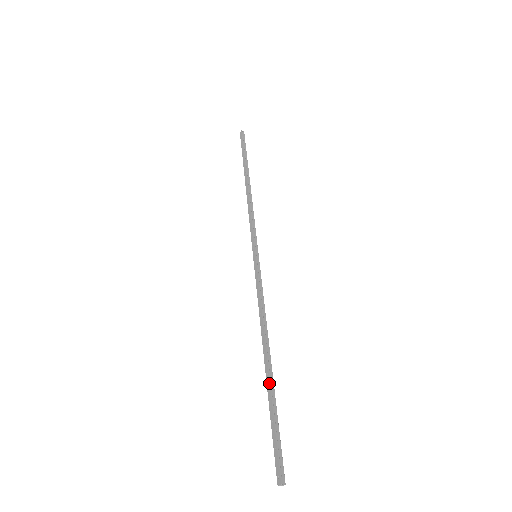
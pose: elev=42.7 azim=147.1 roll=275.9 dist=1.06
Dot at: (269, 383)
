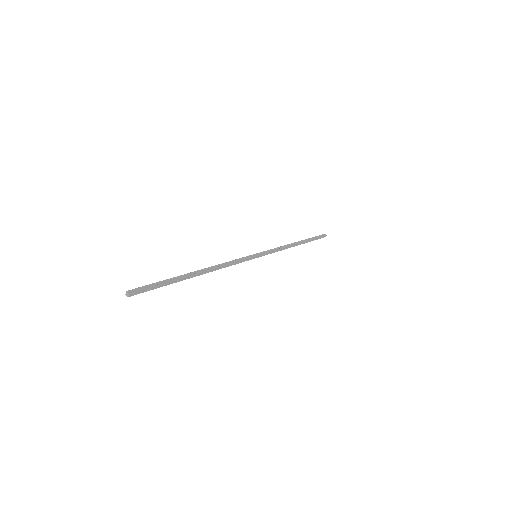
Dot at: (183, 275)
